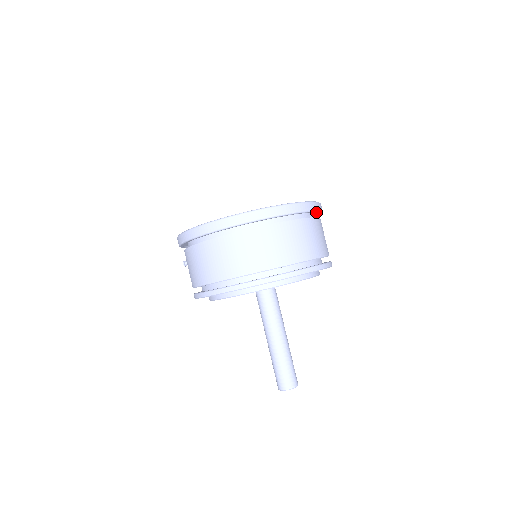
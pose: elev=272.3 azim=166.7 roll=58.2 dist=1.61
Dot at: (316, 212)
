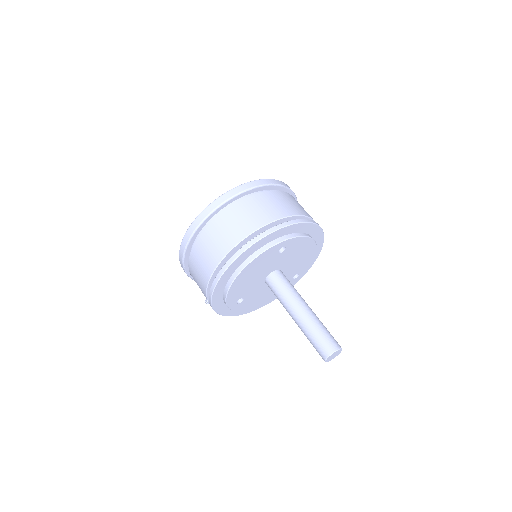
Dot at: (282, 188)
